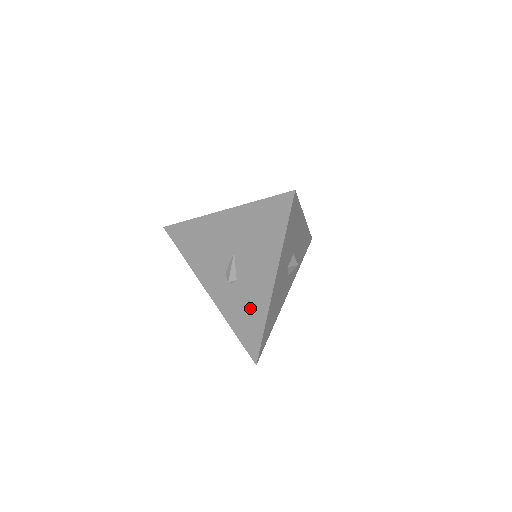
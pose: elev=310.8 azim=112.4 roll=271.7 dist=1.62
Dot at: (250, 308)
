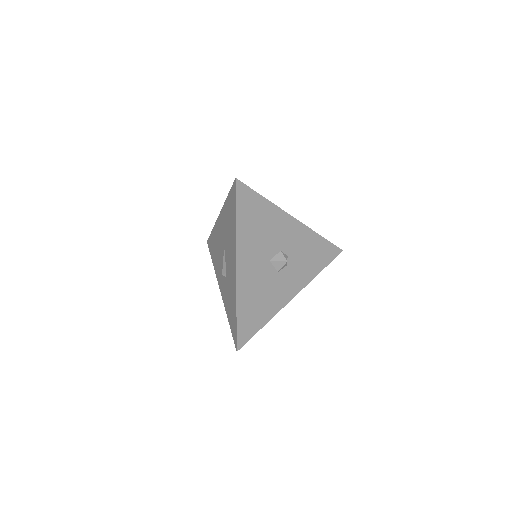
Dot at: (231, 296)
